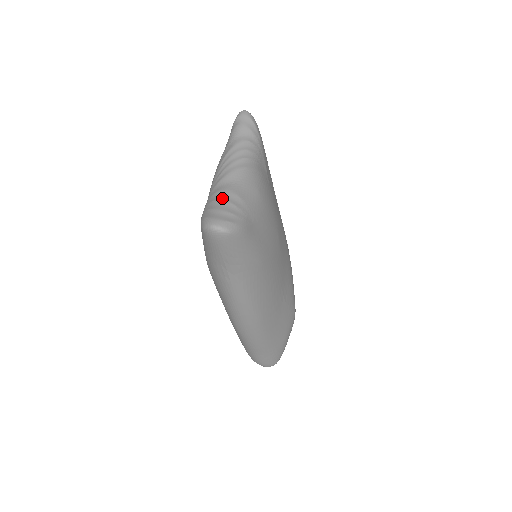
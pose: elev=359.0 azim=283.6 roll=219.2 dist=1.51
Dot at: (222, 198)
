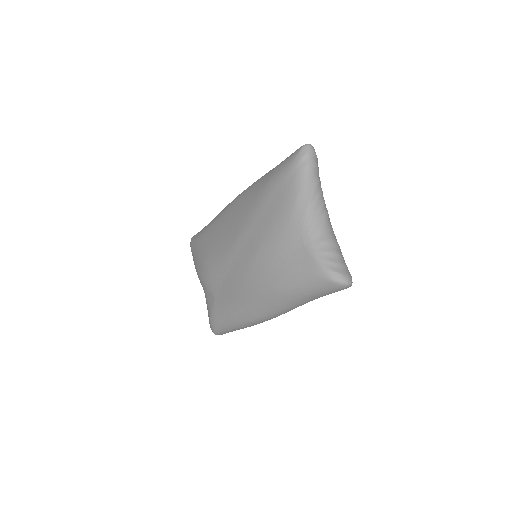
Dot at: (335, 250)
